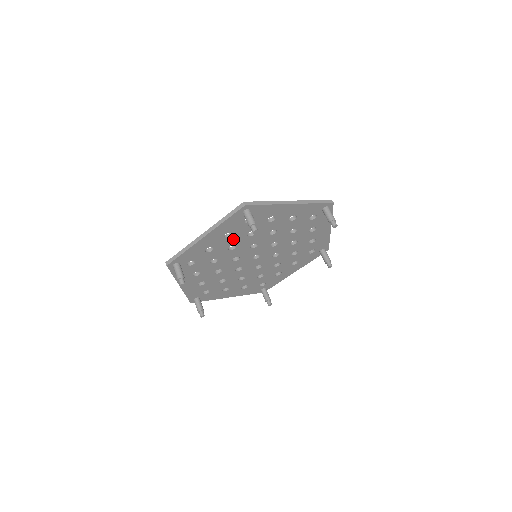
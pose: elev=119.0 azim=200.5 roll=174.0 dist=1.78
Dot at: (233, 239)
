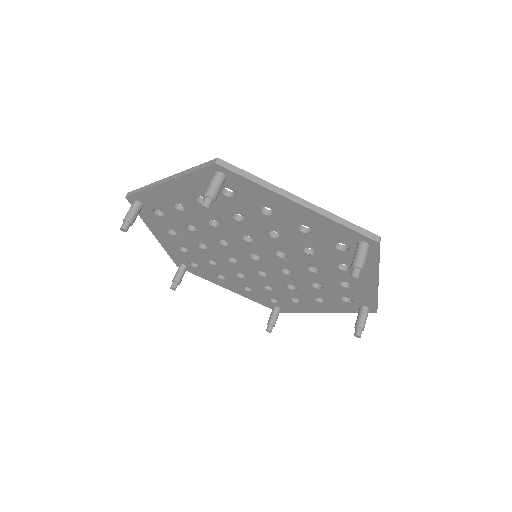
Dot at: (295, 234)
